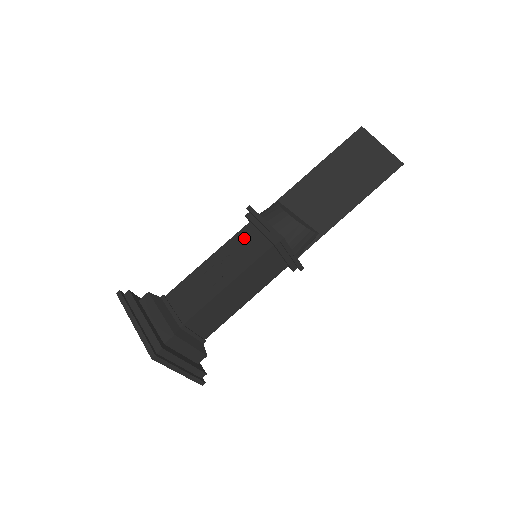
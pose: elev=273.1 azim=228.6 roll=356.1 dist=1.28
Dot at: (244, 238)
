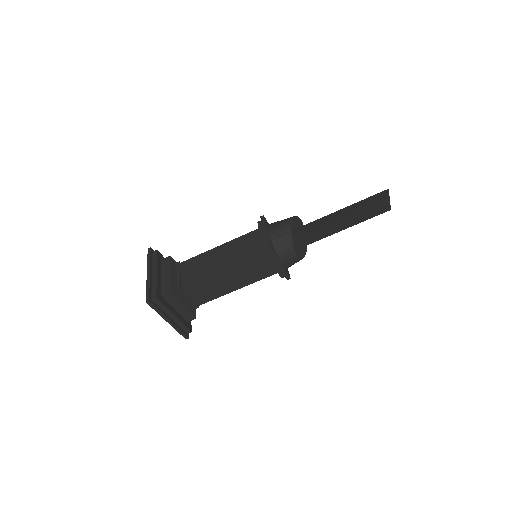
Dot at: (257, 263)
